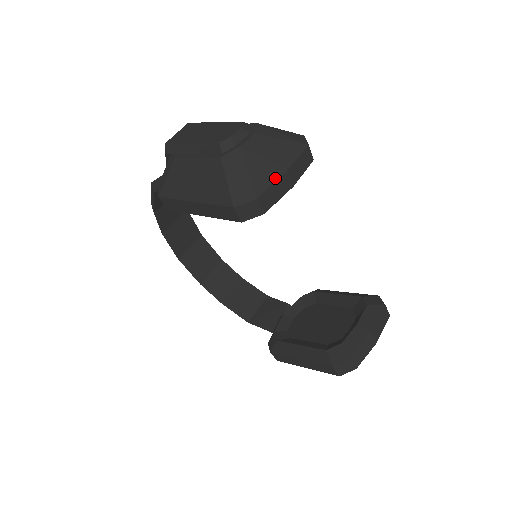
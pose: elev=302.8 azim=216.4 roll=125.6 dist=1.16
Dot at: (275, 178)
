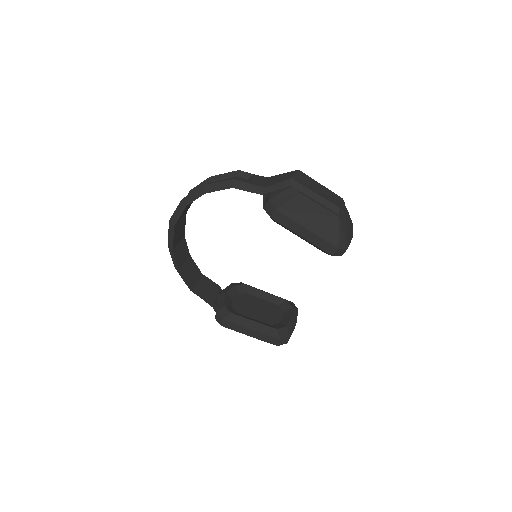
Dot at: occluded
